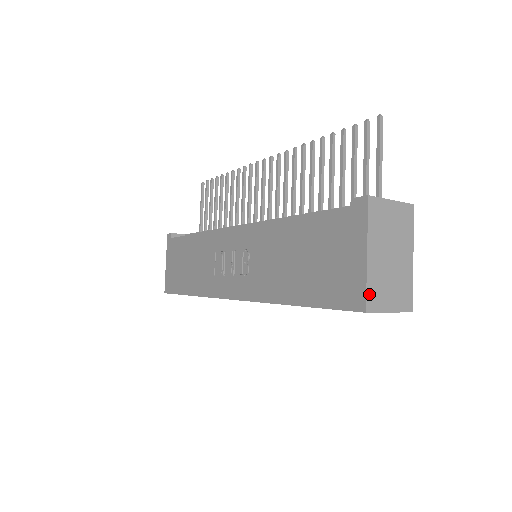
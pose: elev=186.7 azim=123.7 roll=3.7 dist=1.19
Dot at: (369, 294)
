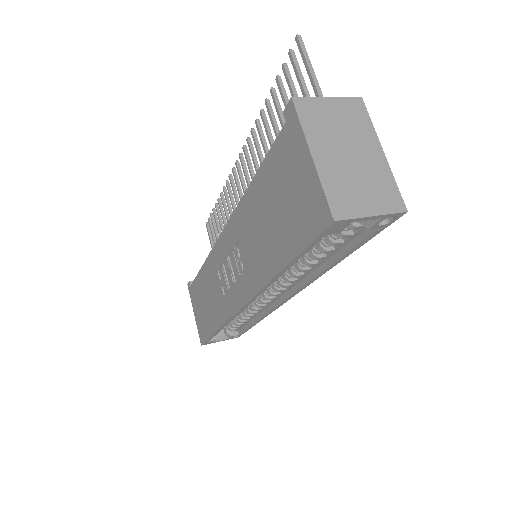
Dot at: (331, 200)
